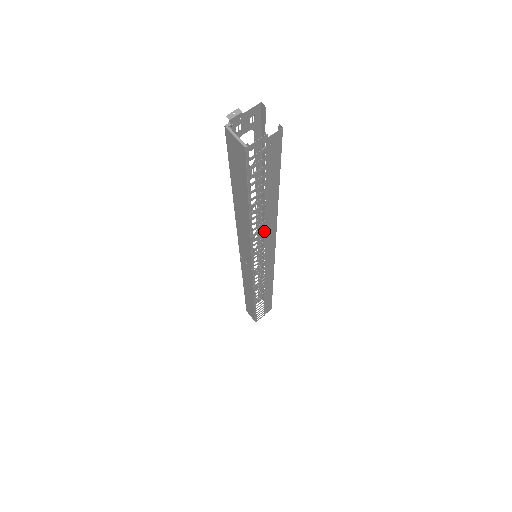
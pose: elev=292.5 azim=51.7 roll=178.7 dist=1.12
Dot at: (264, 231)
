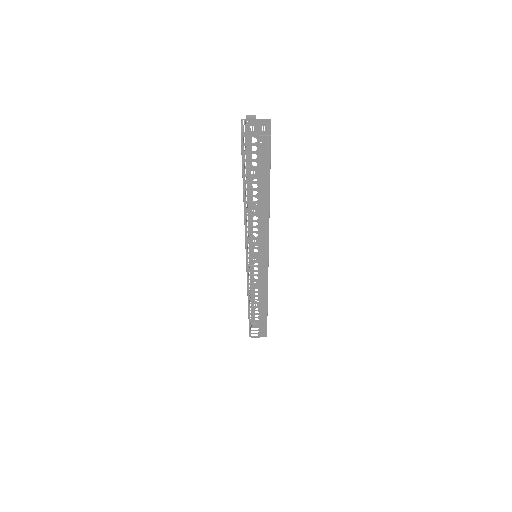
Dot at: (257, 225)
